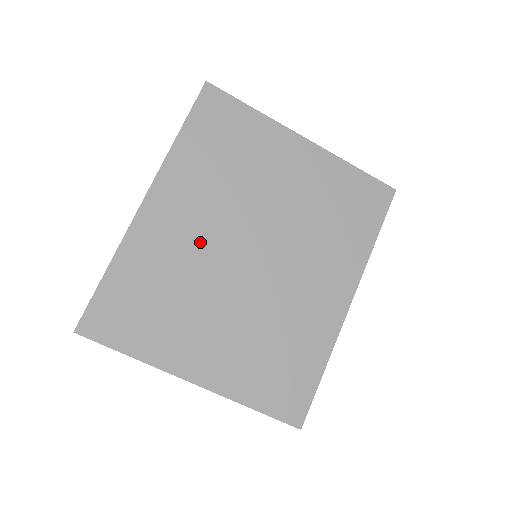
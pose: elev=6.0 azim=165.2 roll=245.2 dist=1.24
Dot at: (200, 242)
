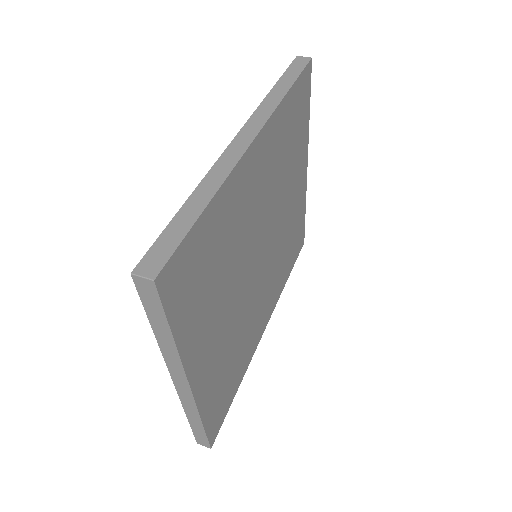
Dot at: (253, 220)
